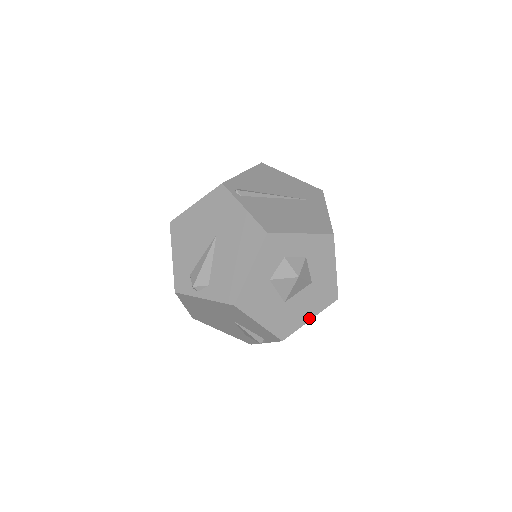
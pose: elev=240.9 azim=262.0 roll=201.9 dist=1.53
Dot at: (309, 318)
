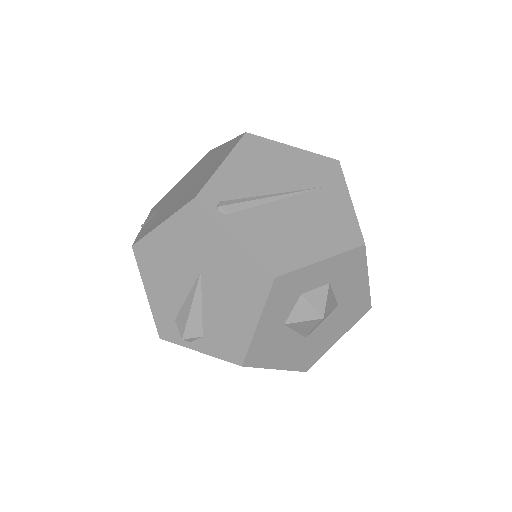
Dot at: (337, 339)
